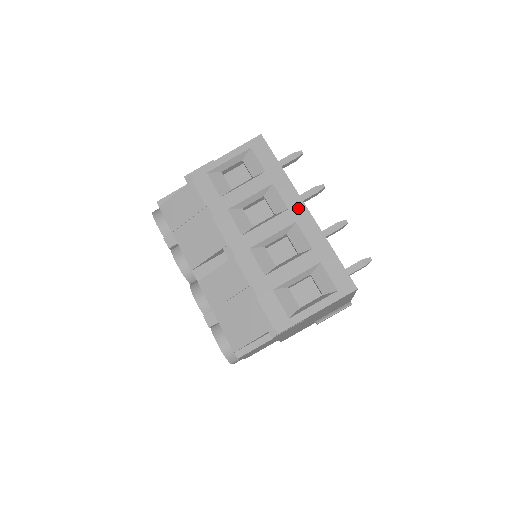
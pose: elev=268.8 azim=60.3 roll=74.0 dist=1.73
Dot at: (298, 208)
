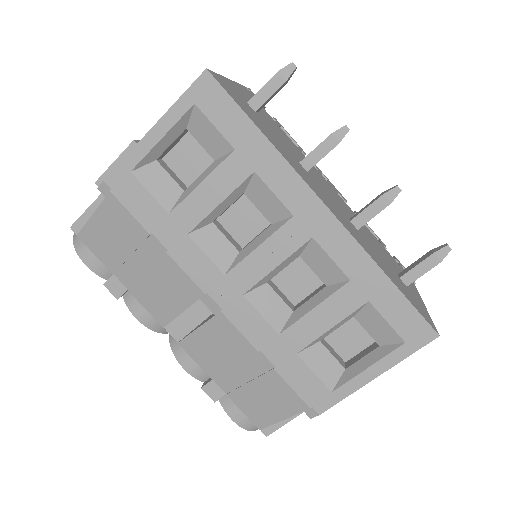
Dot at: (311, 211)
